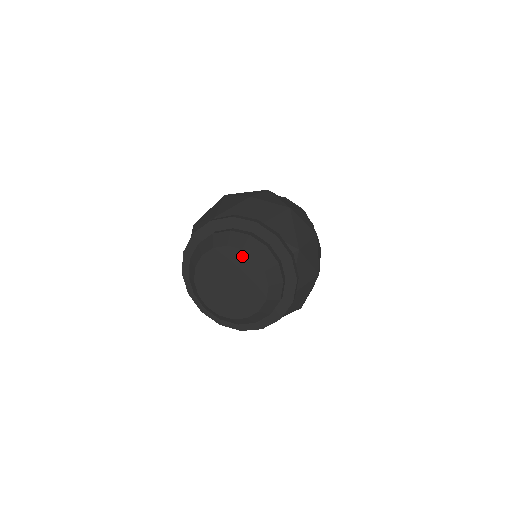
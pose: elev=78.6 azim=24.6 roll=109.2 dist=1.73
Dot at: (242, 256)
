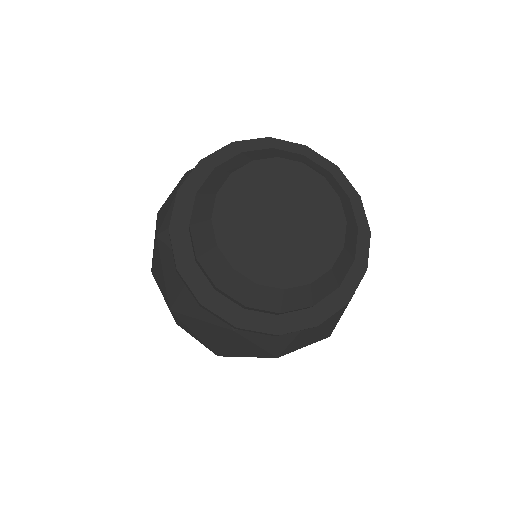
Dot at: (332, 204)
